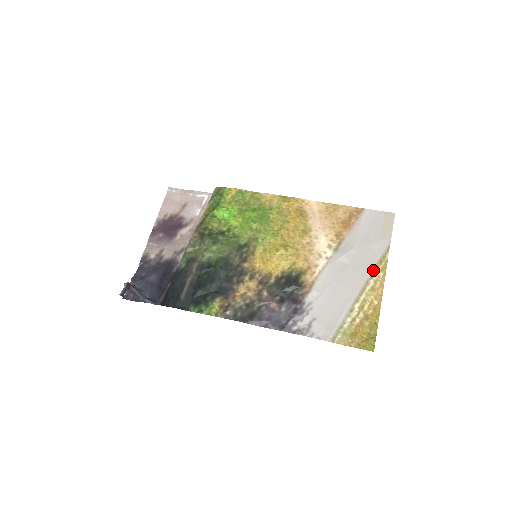
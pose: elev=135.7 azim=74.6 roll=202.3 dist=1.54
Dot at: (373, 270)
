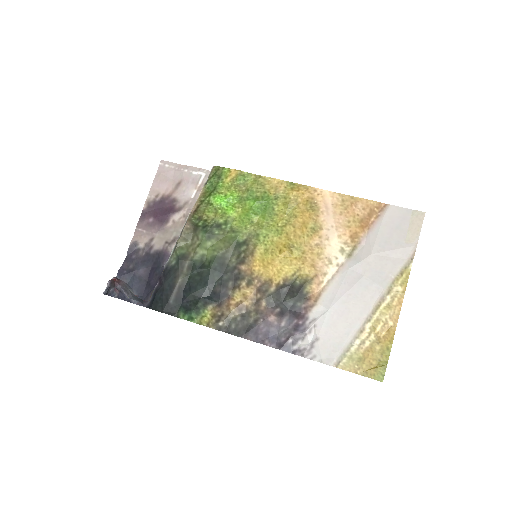
Dot at: (391, 284)
